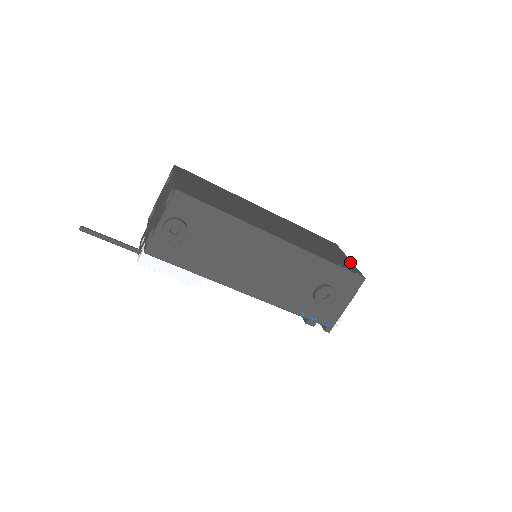
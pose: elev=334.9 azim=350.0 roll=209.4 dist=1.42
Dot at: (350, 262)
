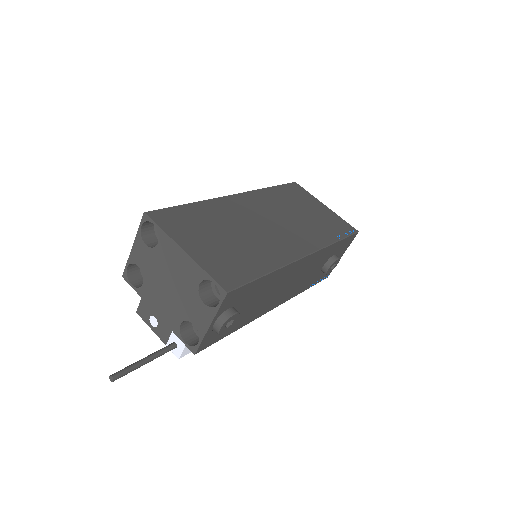
Dot at: (331, 212)
